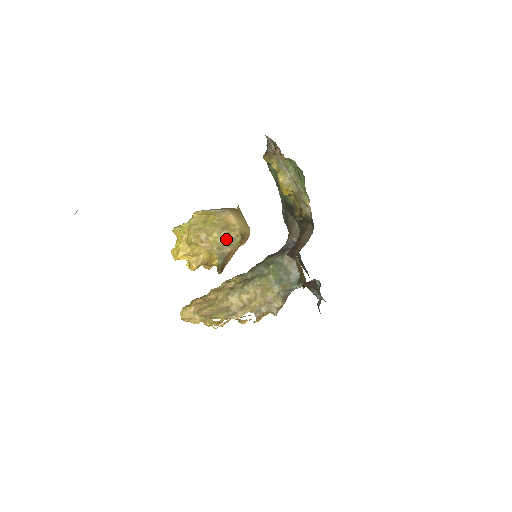
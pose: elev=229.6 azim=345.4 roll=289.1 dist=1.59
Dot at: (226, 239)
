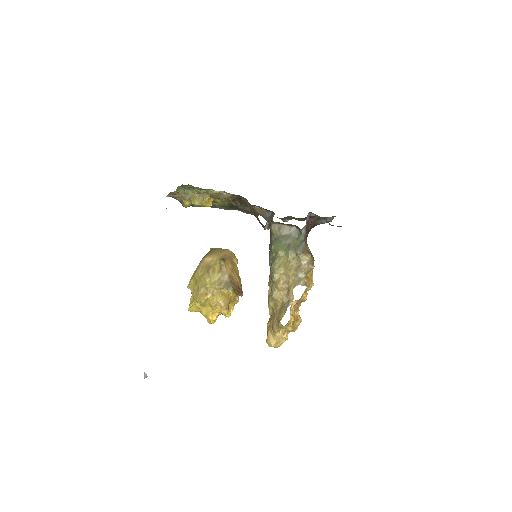
Dot at: (216, 274)
